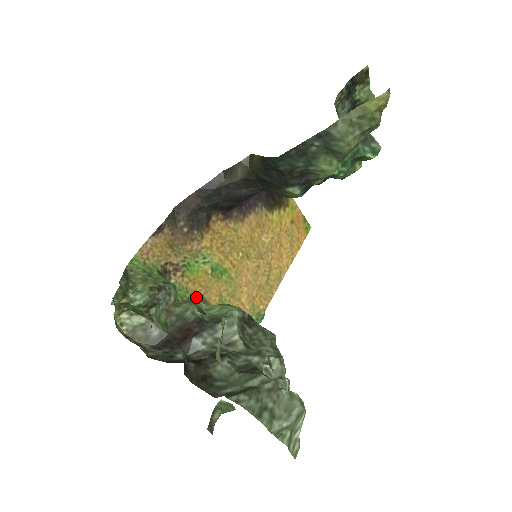
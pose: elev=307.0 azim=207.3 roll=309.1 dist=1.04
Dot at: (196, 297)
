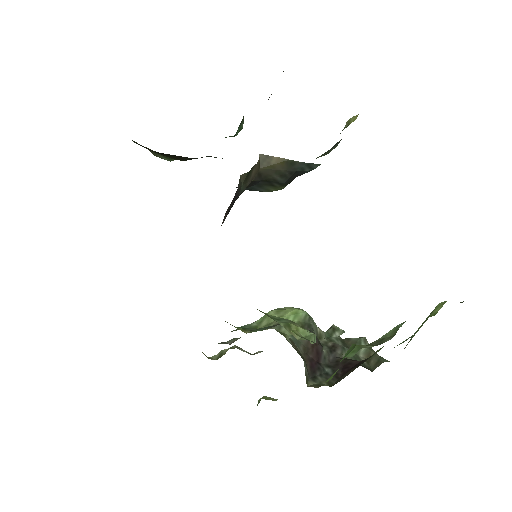
Dot at: occluded
